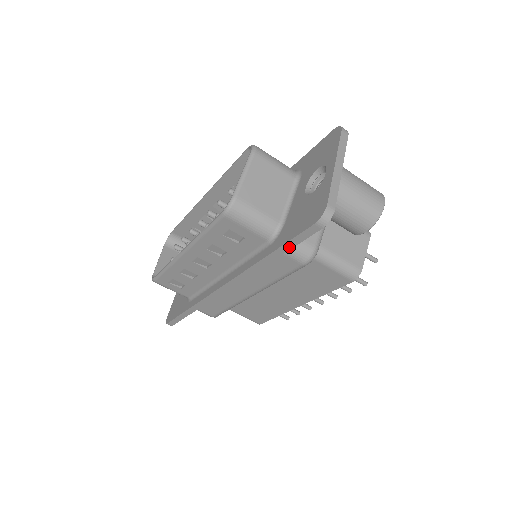
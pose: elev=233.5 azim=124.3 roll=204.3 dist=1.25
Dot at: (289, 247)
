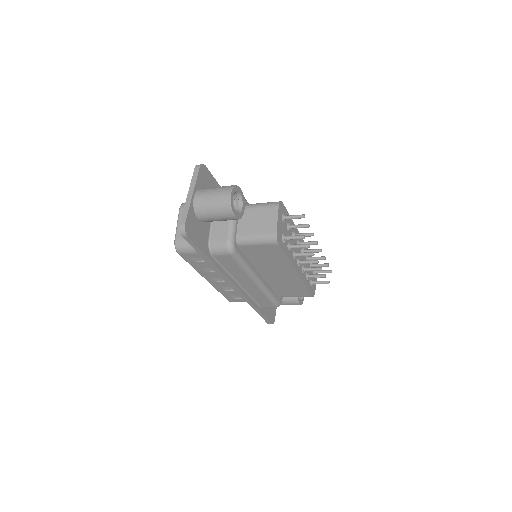
Dot at: (201, 253)
